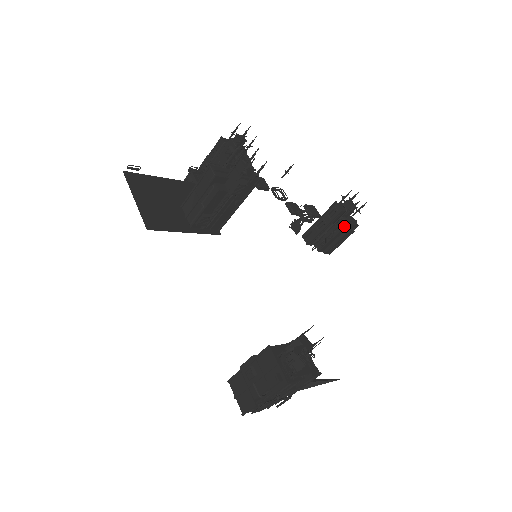
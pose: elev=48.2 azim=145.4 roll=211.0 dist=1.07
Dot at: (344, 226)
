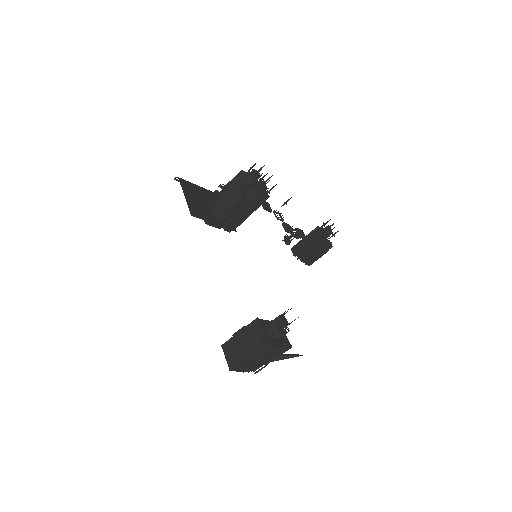
Dot at: (322, 244)
